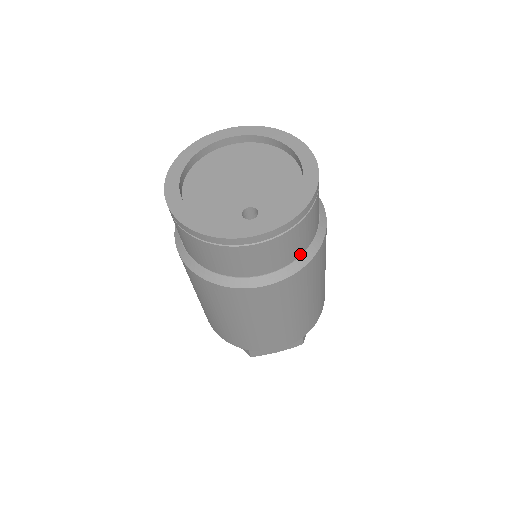
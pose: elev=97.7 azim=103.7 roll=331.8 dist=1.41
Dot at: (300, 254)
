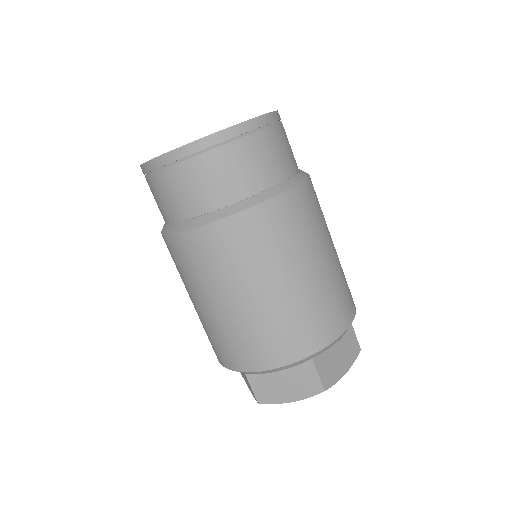
Dot at: (297, 169)
